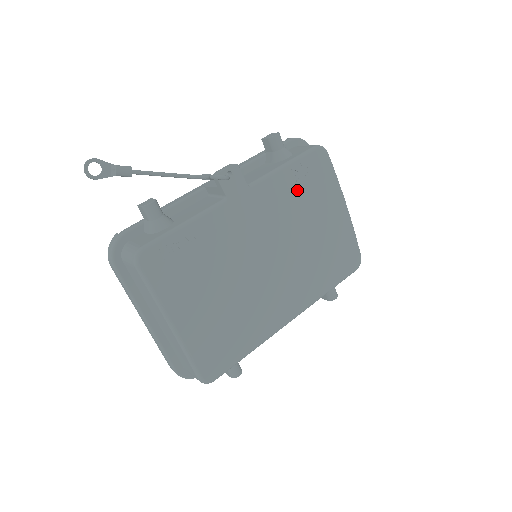
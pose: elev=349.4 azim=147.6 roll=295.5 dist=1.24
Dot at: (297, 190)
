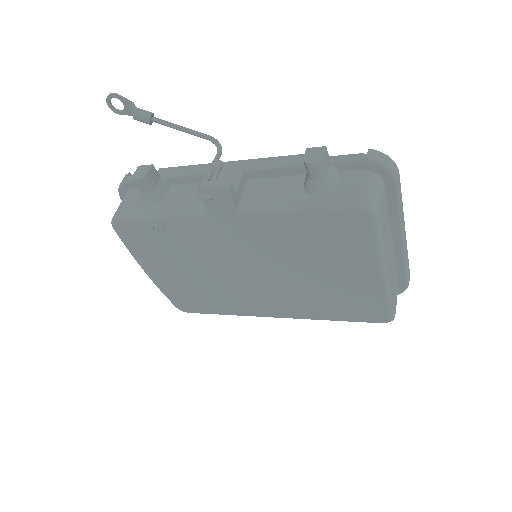
Dot at: (306, 238)
